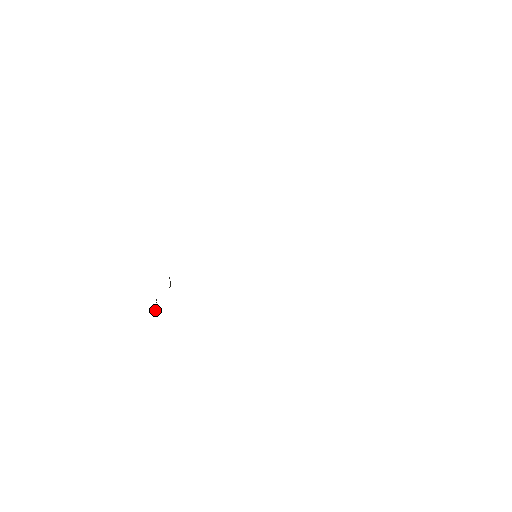
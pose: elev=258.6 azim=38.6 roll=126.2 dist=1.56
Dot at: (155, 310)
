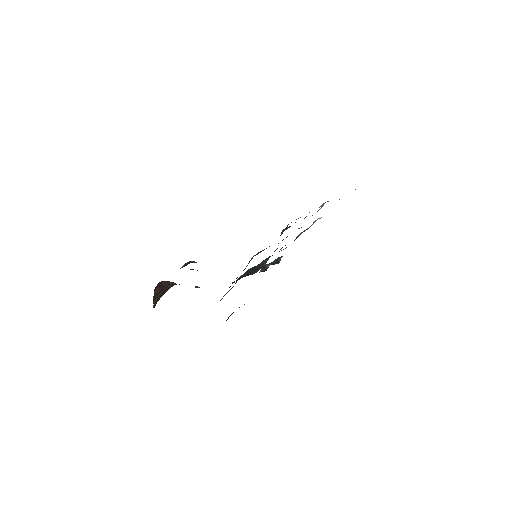
Dot at: (156, 292)
